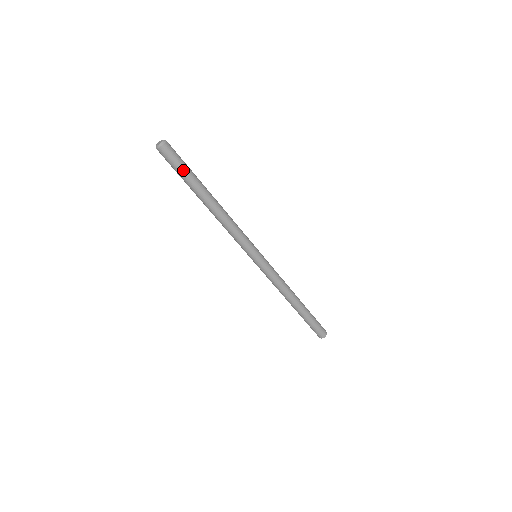
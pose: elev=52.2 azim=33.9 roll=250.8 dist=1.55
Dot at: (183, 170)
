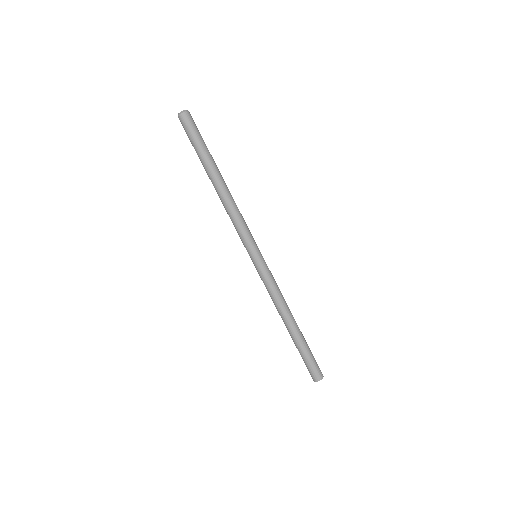
Dot at: (199, 141)
